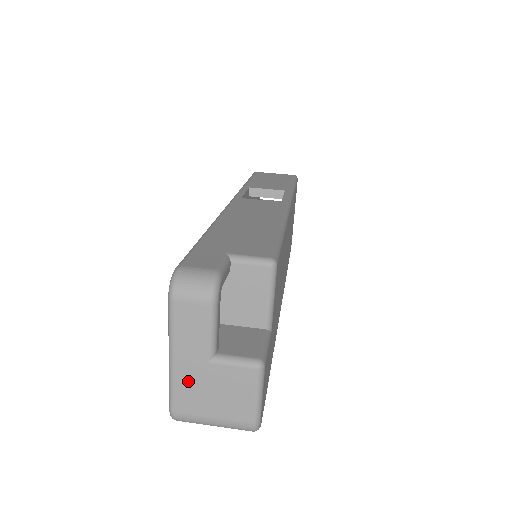
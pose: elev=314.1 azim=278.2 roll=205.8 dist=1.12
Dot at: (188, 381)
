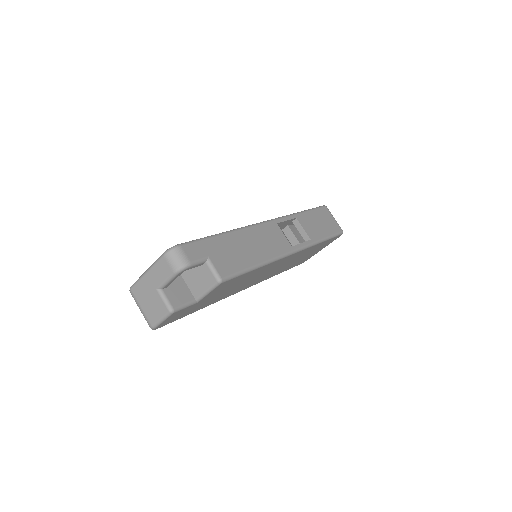
Dot at: (144, 286)
